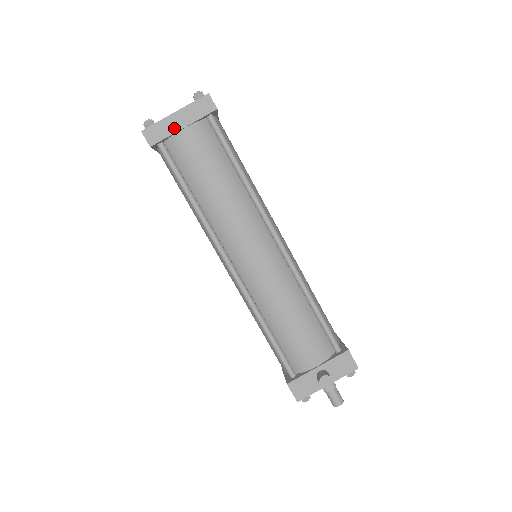
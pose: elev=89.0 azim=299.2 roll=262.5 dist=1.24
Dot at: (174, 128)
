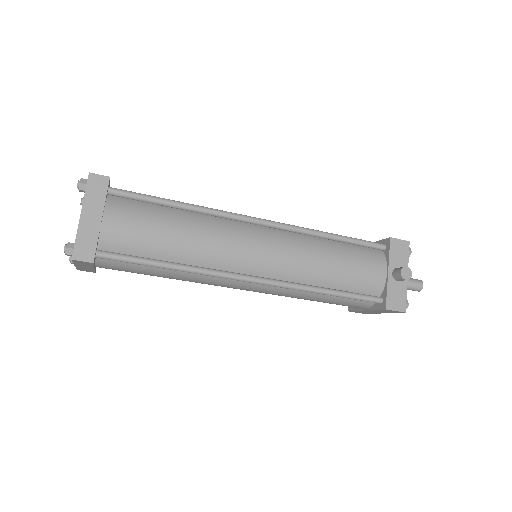
Dot at: (94, 228)
